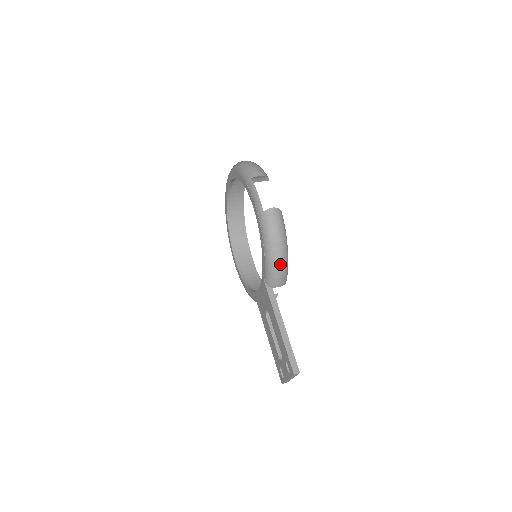
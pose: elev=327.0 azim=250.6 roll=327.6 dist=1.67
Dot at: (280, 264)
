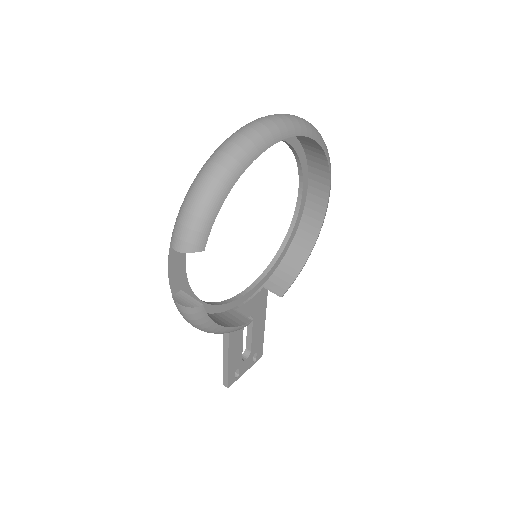
Dot at: occluded
